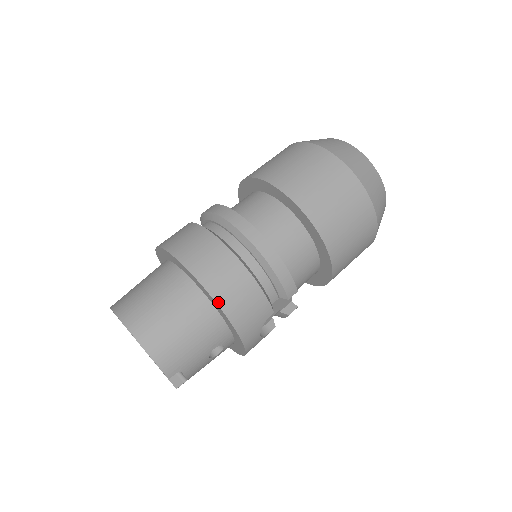
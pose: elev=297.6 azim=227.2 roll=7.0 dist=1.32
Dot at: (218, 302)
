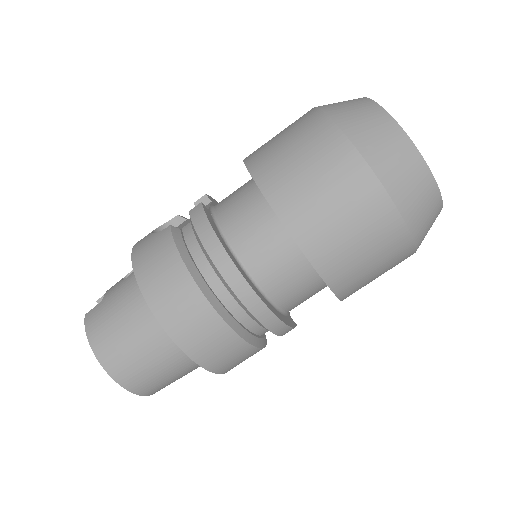
Dot at: (211, 370)
